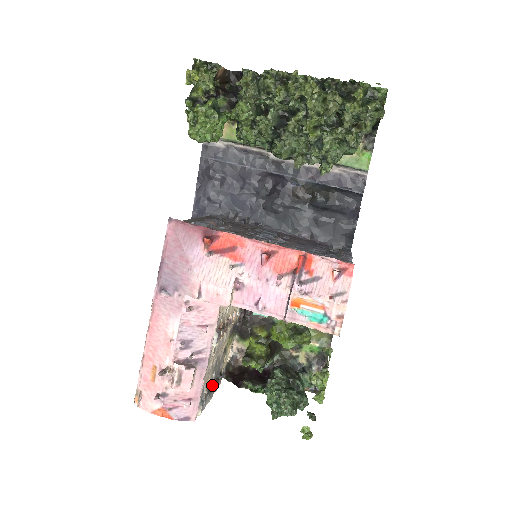
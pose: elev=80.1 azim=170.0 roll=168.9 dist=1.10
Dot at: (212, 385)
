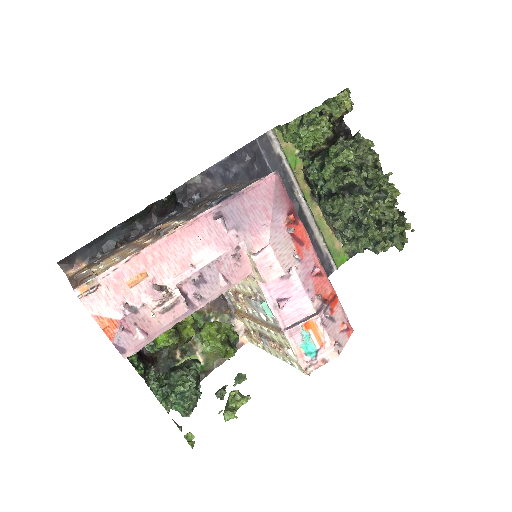
Dot at: occluded
